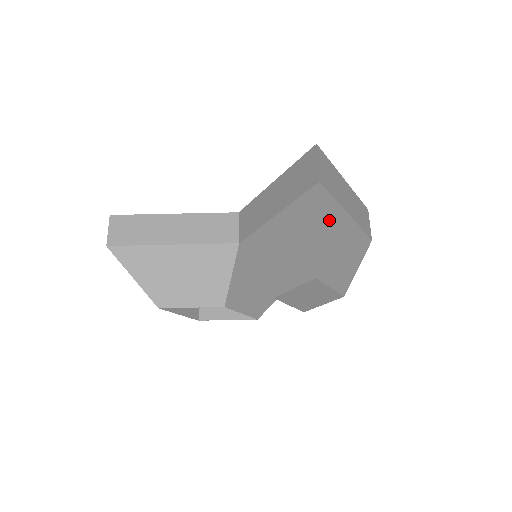
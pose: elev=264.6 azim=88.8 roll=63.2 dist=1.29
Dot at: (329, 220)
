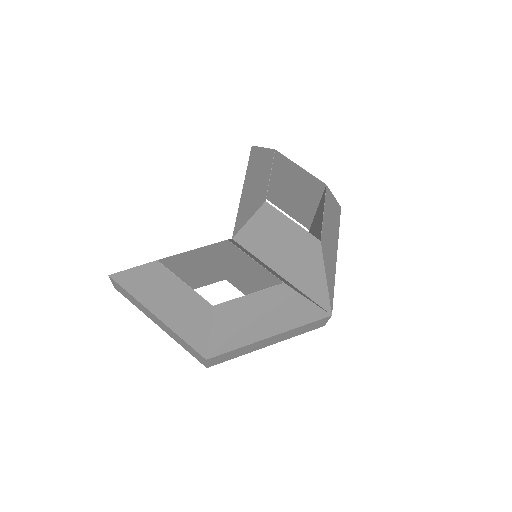
Dot at: occluded
